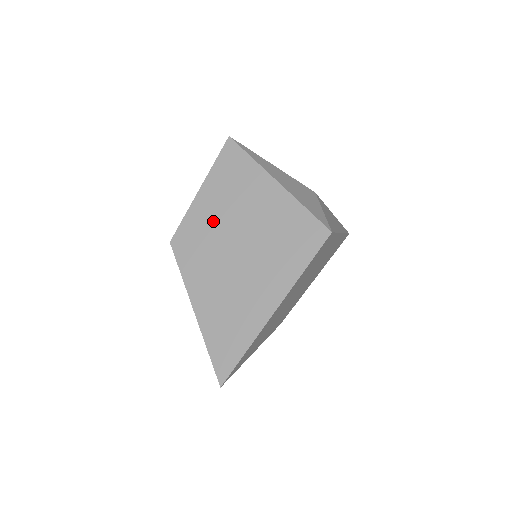
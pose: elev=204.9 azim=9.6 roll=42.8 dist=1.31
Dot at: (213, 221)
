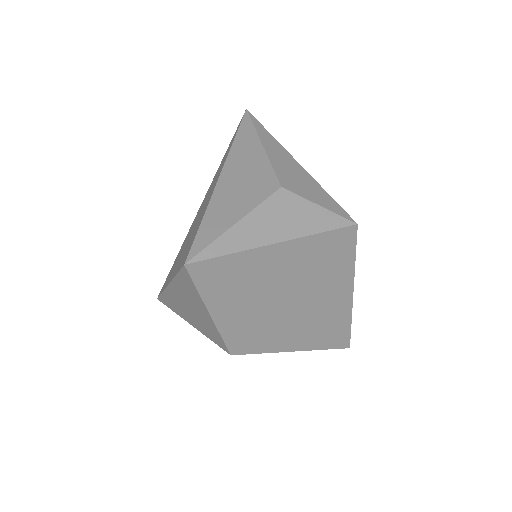
Dot at: (251, 315)
